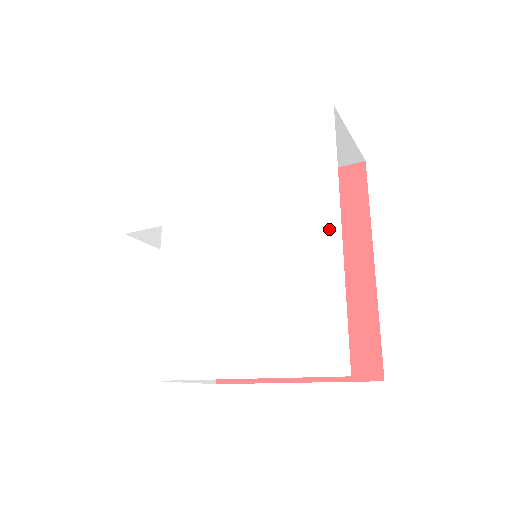
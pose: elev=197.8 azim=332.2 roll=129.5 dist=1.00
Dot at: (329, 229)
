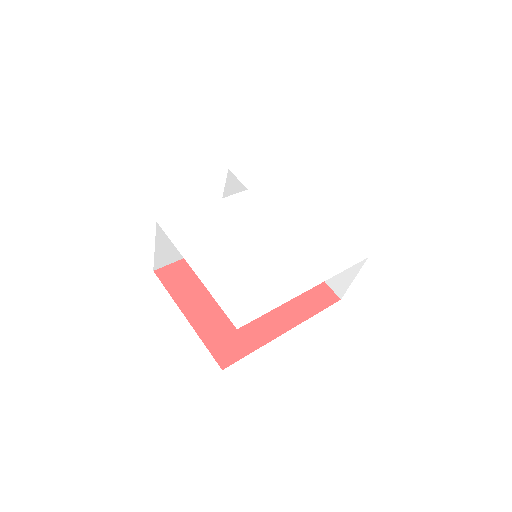
Dot at: (305, 283)
